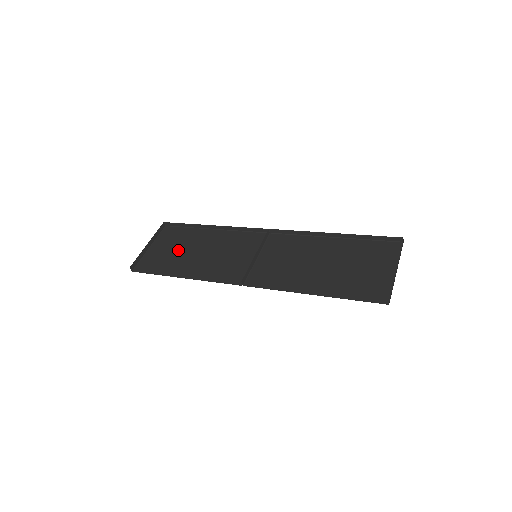
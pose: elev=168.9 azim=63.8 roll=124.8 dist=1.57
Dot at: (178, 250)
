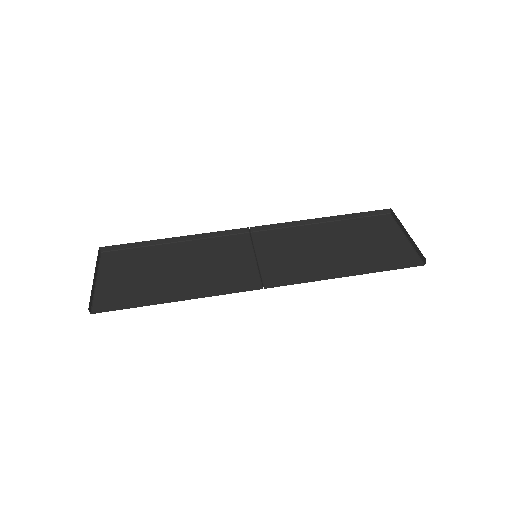
Dot at: (143, 274)
